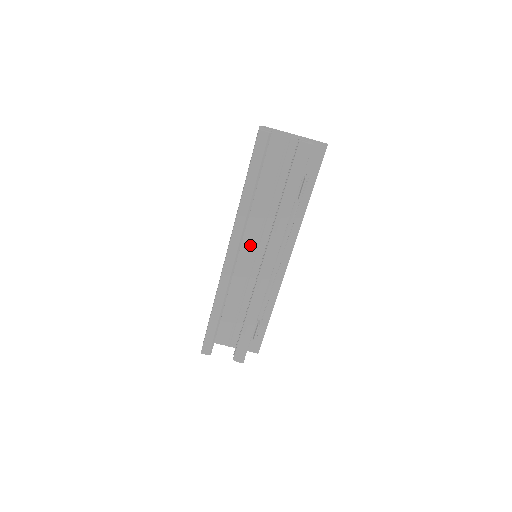
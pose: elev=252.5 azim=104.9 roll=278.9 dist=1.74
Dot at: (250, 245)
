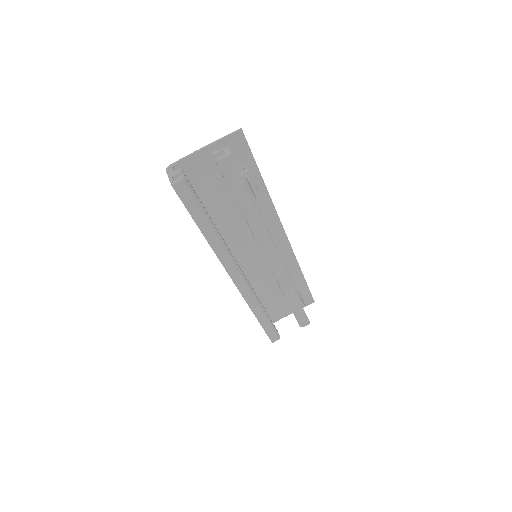
Dot at: (243, 250)
